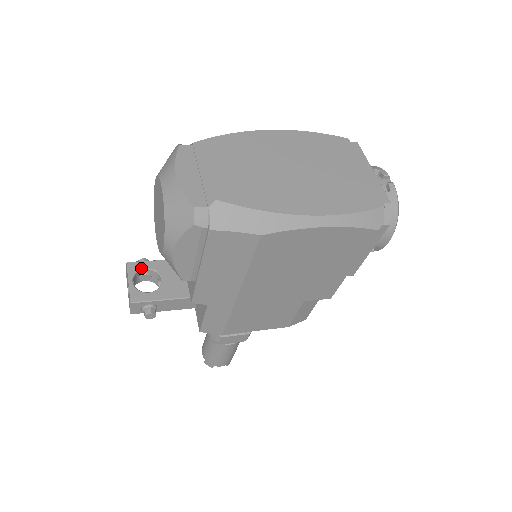
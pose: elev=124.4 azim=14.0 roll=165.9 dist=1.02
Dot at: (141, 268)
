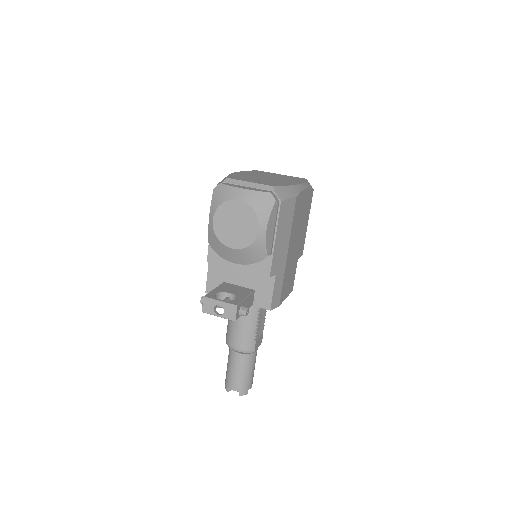
Dot at: (214, 295)
